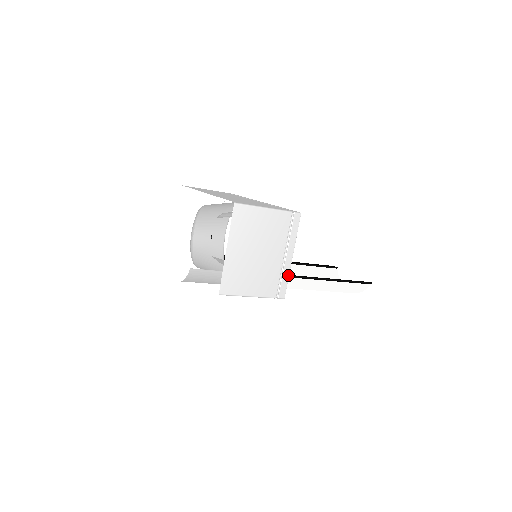
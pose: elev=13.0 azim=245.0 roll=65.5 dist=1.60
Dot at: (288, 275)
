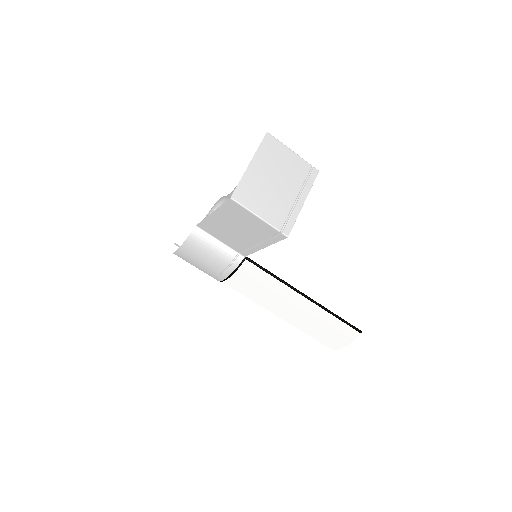
Dot at: (296, 217)
